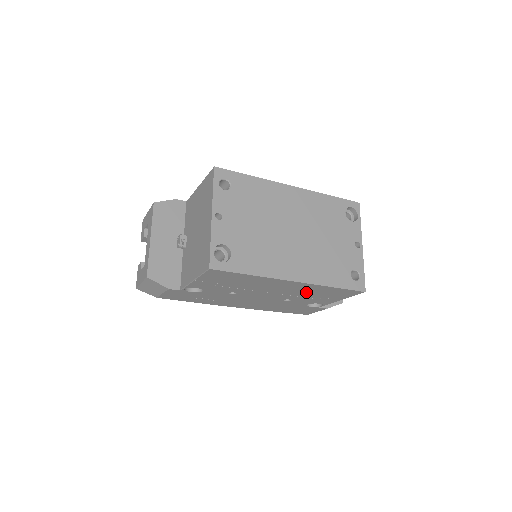
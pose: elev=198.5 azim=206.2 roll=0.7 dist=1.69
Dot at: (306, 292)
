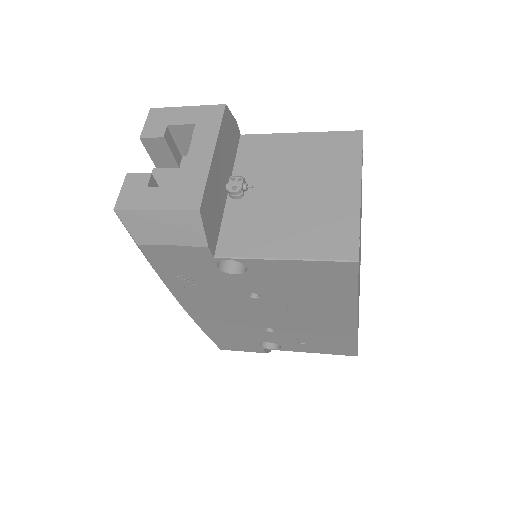
Dot at: (319, 332)
